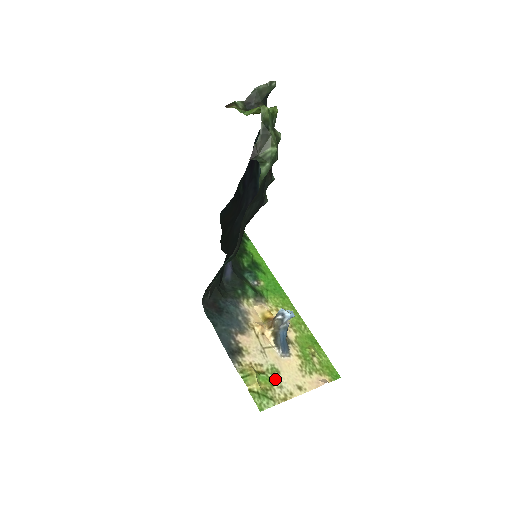
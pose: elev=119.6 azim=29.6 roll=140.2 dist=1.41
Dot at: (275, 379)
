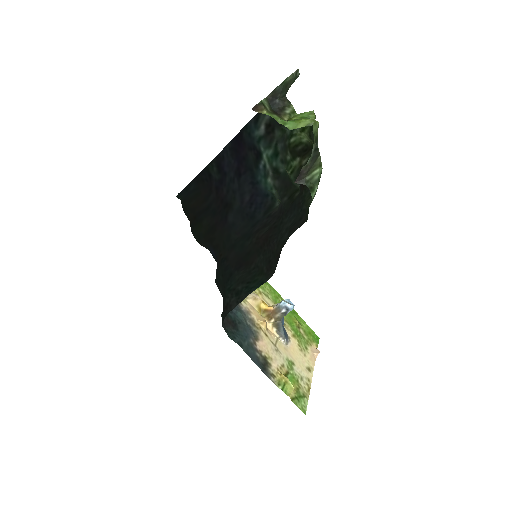
Dot at: (296, 373)
